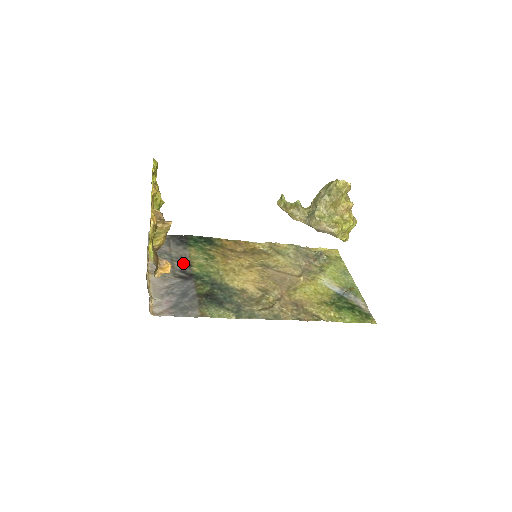
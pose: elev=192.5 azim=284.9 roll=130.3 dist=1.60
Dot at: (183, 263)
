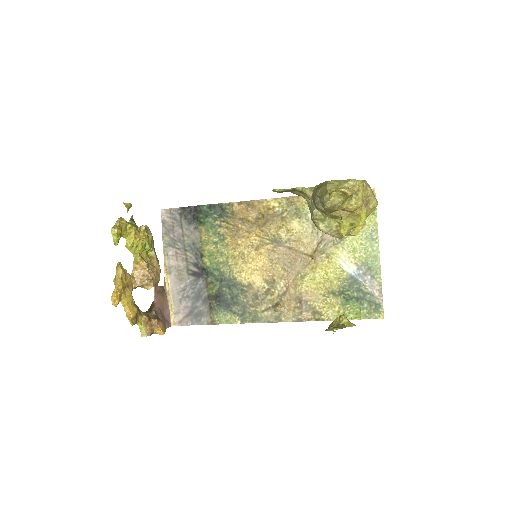
Dot at: (195, 253)
